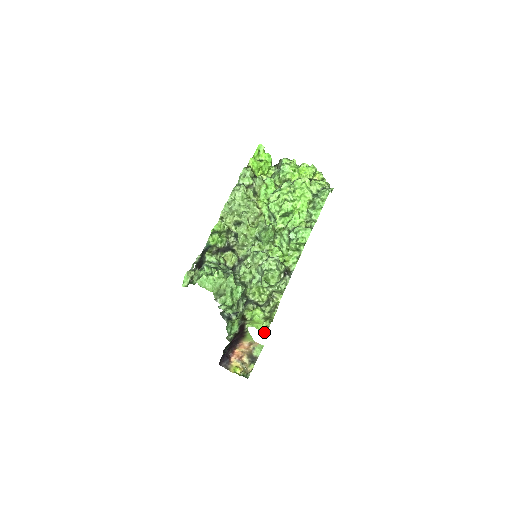
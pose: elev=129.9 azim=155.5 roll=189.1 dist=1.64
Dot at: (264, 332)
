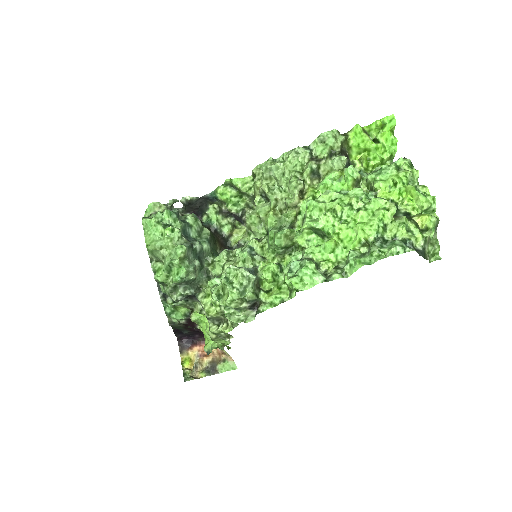
Dot at: (206, 351)
